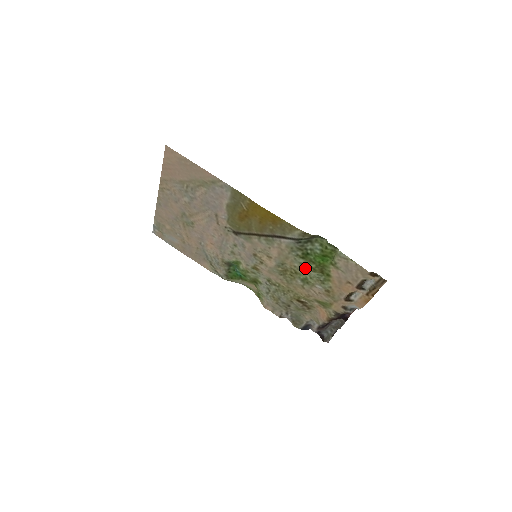
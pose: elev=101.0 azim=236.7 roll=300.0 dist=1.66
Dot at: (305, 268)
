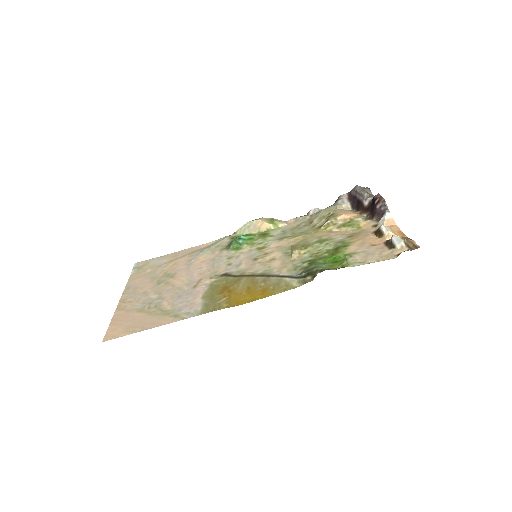
Dot at: (317, 252)
